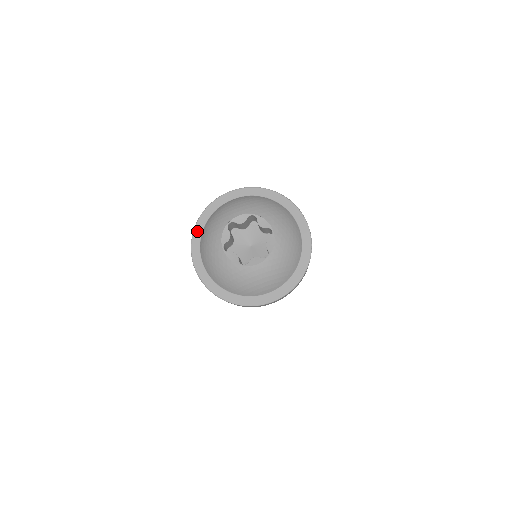
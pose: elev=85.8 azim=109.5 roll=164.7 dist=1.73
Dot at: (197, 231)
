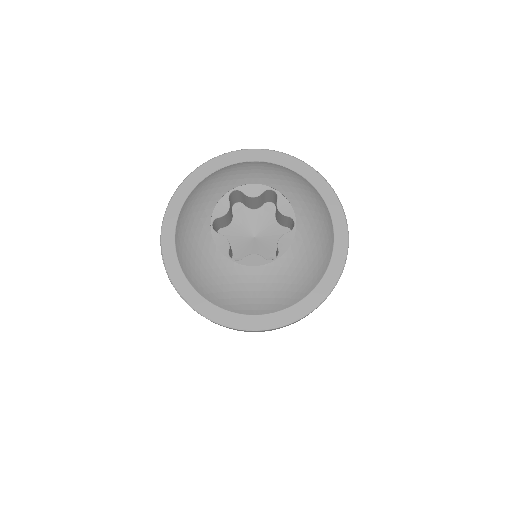
Dot at: (183, 189)
